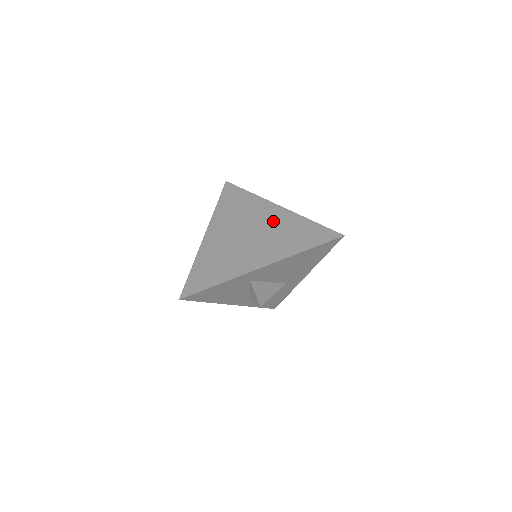
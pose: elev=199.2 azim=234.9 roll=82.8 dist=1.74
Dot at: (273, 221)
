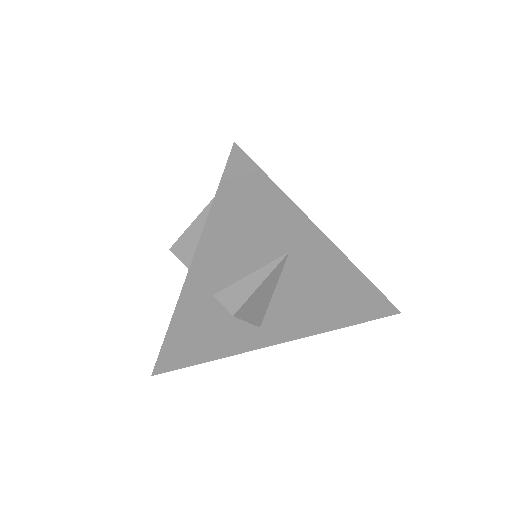
Dot at: occluded
